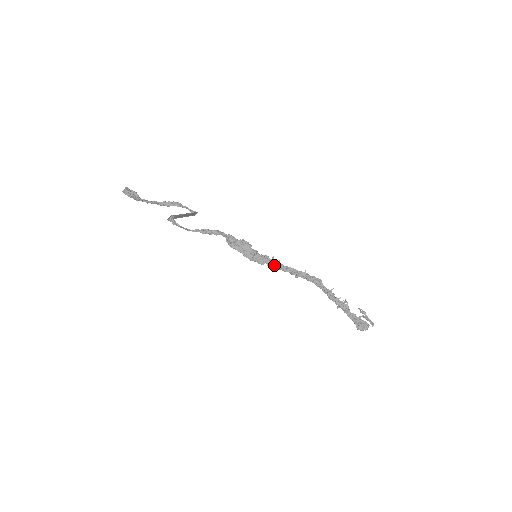
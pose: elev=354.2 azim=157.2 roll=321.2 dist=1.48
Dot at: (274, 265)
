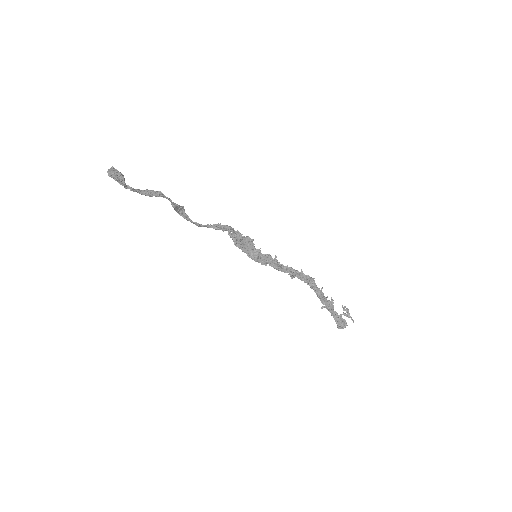
Dot at: (276, 265)
